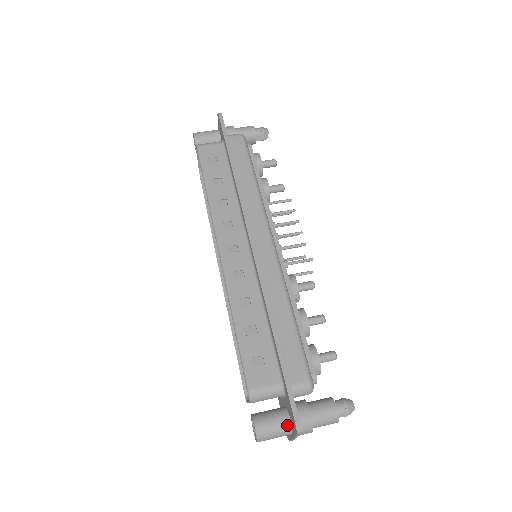
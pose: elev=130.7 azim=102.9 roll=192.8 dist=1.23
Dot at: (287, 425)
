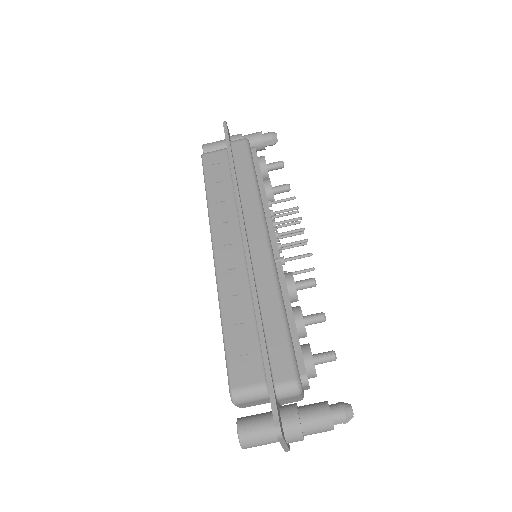
Dot at: (273, 430)
